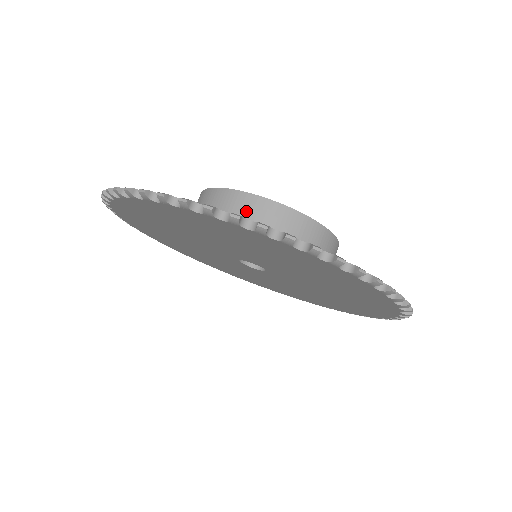
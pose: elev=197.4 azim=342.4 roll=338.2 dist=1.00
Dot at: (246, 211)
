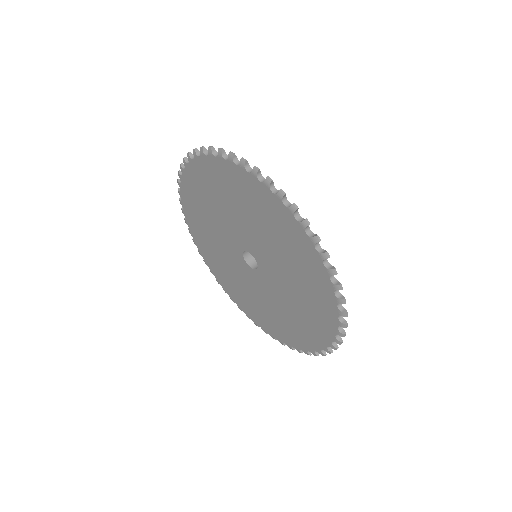
Dot at: occluded
